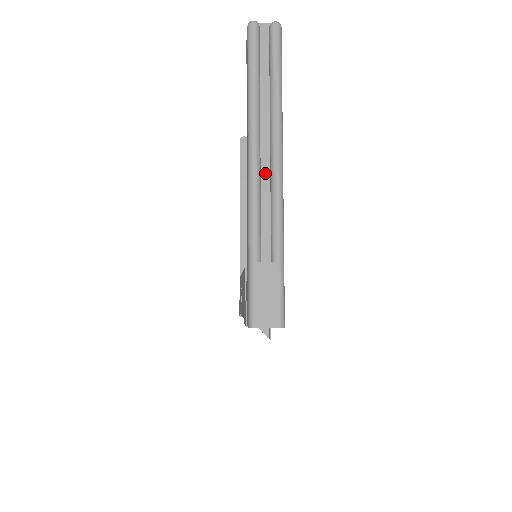
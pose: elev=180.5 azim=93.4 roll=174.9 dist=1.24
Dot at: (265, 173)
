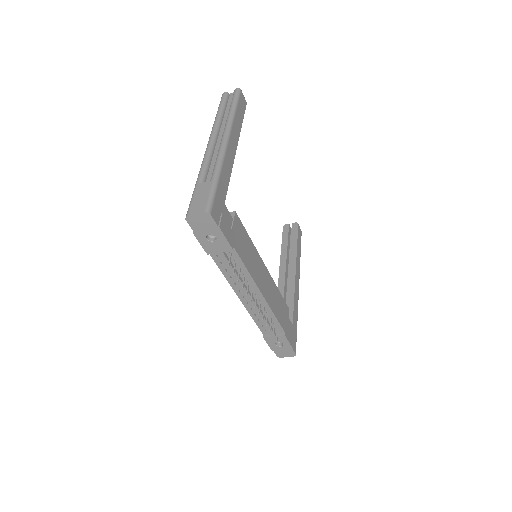
Dot at: (218, 147)
